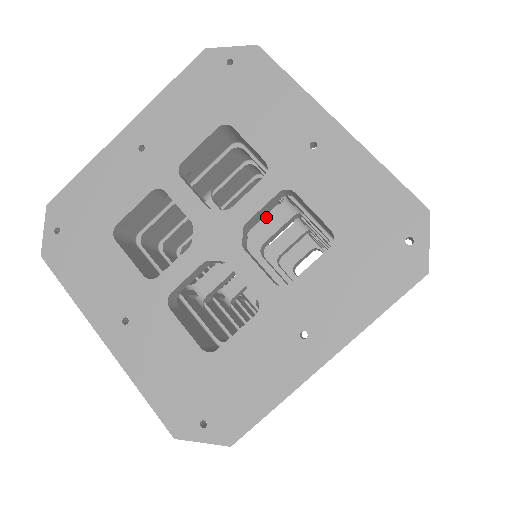
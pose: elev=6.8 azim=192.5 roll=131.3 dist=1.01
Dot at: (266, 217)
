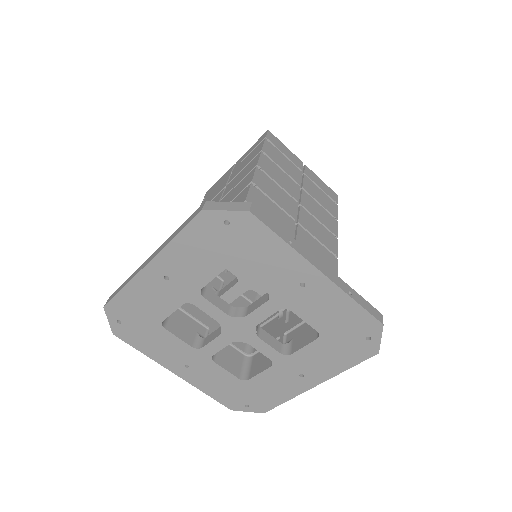
Dot at: occluded
